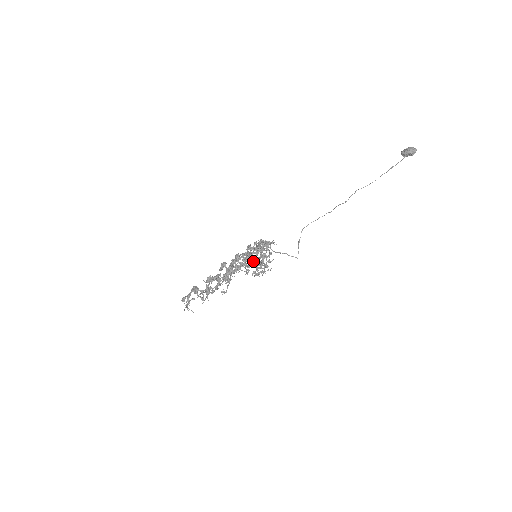
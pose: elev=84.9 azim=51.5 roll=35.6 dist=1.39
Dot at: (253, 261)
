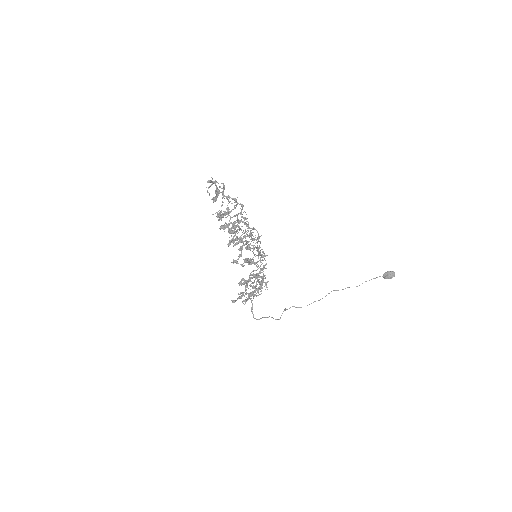
Dot at: (258, 237)
